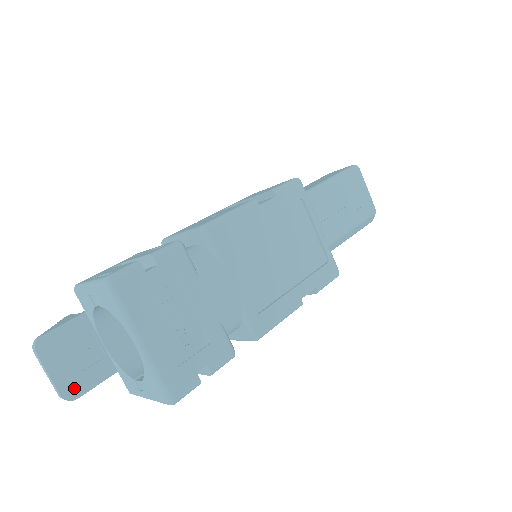
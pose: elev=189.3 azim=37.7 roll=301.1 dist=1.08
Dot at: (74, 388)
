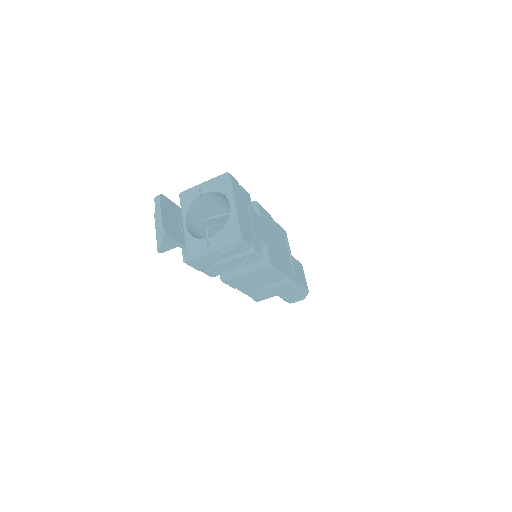
Dot at: (167, 229)
